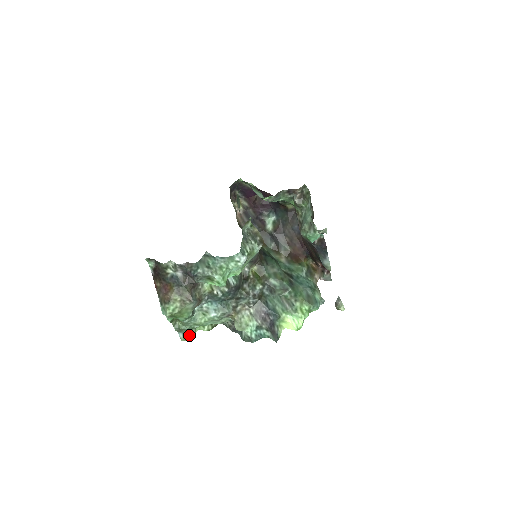
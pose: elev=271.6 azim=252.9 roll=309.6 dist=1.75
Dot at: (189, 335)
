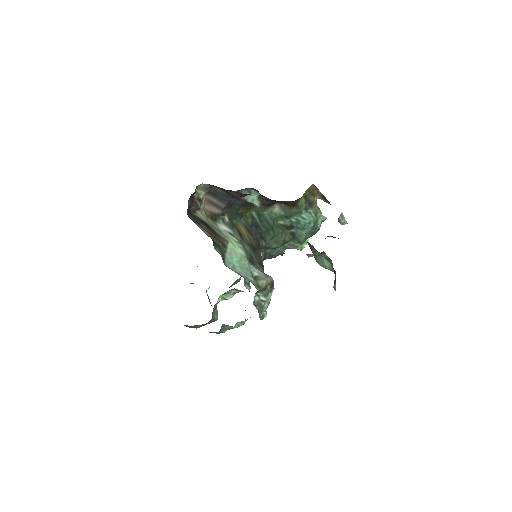
Dot at: occluded
